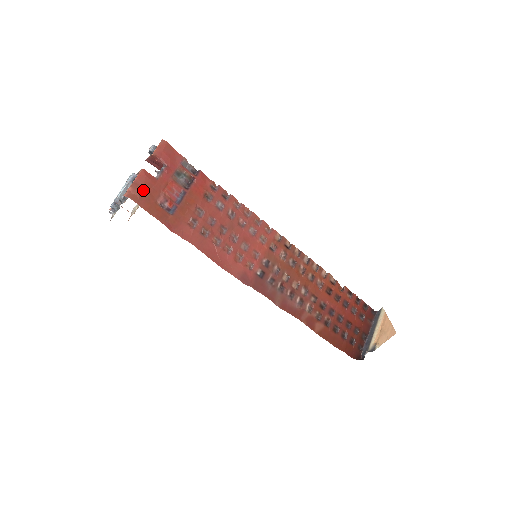
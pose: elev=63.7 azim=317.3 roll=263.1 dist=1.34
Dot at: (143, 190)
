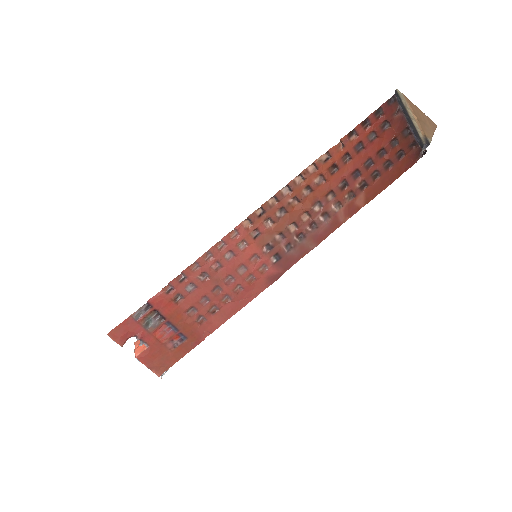
Dot at: (157, 362)
